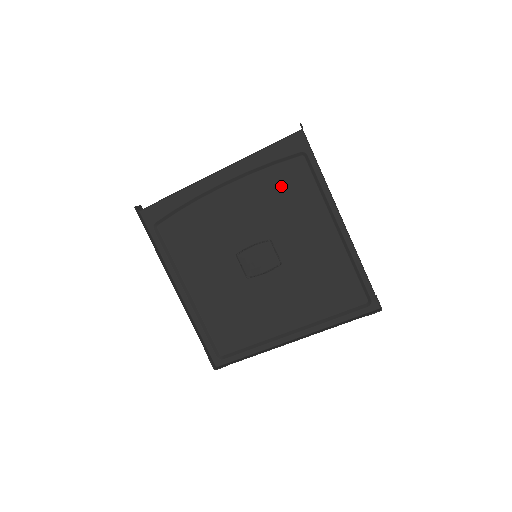
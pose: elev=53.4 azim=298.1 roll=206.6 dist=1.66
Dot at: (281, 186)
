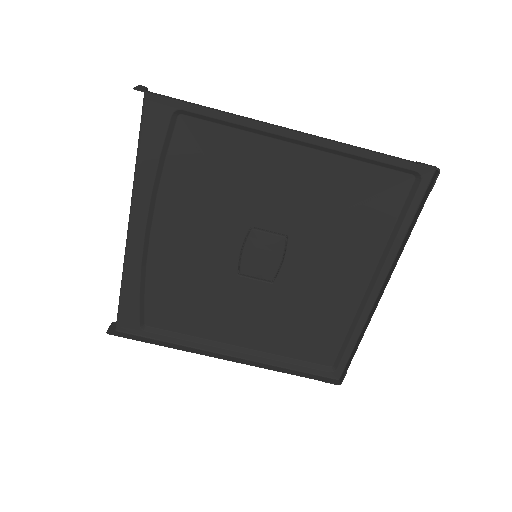
Dot at: (197, 169)
